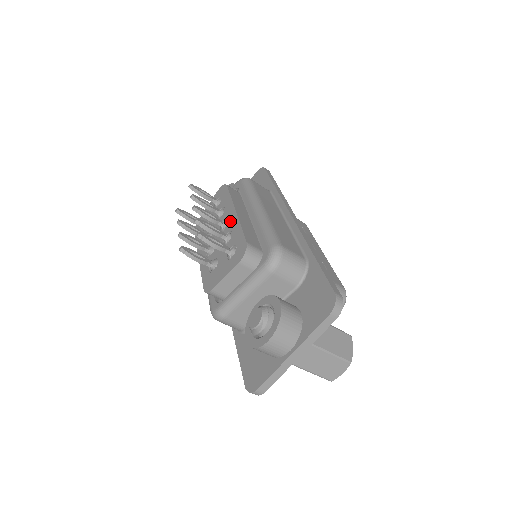
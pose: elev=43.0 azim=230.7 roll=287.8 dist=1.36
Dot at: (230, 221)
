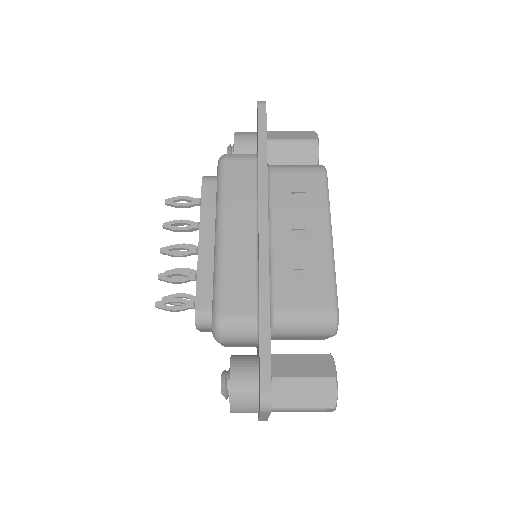
Dot at: occluded
